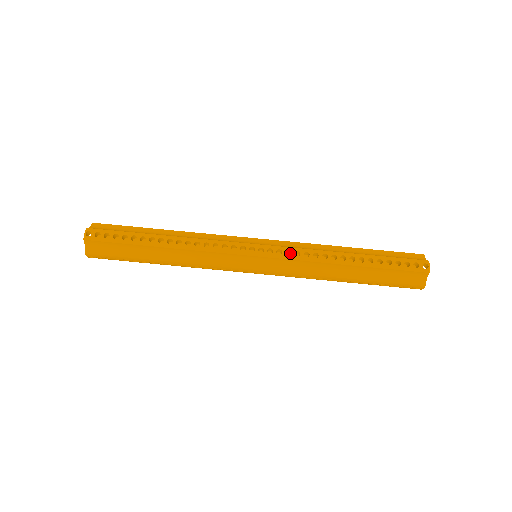
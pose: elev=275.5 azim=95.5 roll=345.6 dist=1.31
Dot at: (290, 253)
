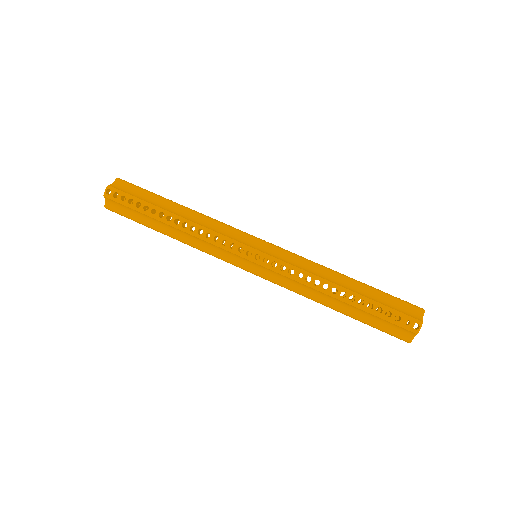
Dot at: occluded
